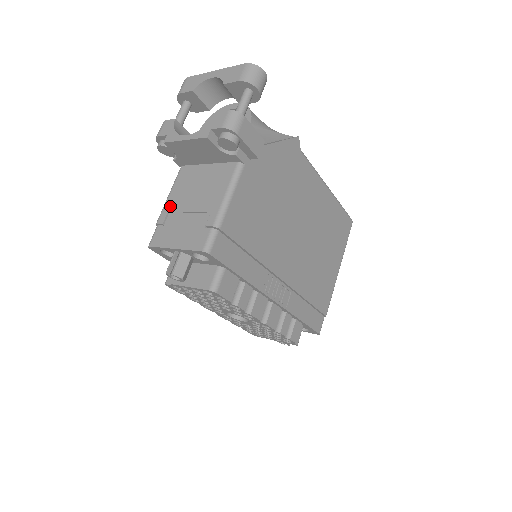
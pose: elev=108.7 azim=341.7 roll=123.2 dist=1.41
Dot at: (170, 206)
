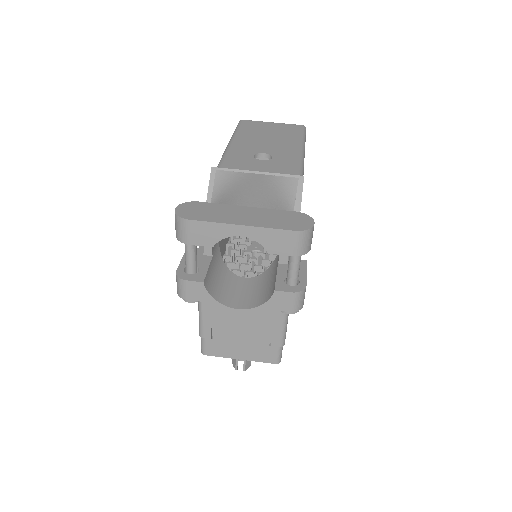
Dot at: (212, 324)
